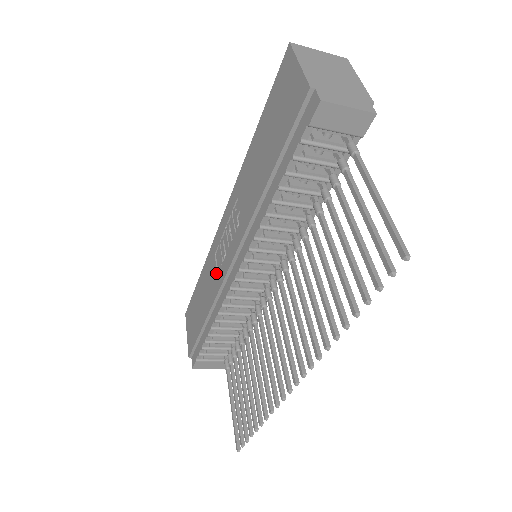
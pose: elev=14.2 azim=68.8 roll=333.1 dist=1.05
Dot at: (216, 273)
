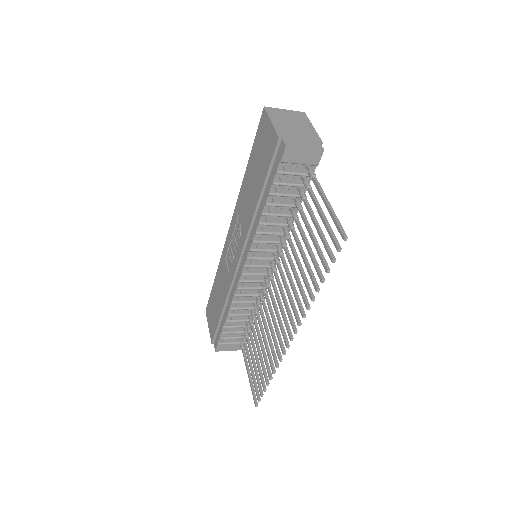
Dot at: (228, 272)
